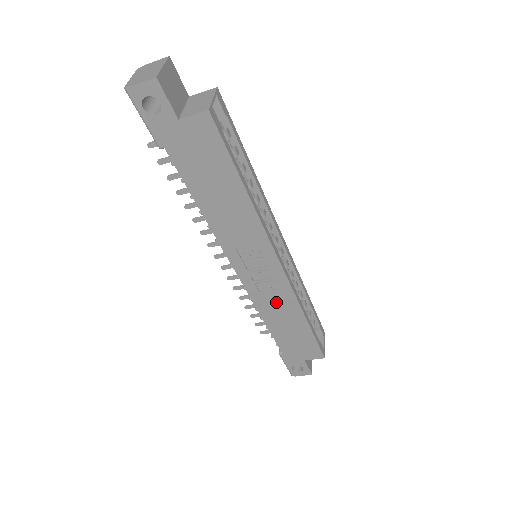
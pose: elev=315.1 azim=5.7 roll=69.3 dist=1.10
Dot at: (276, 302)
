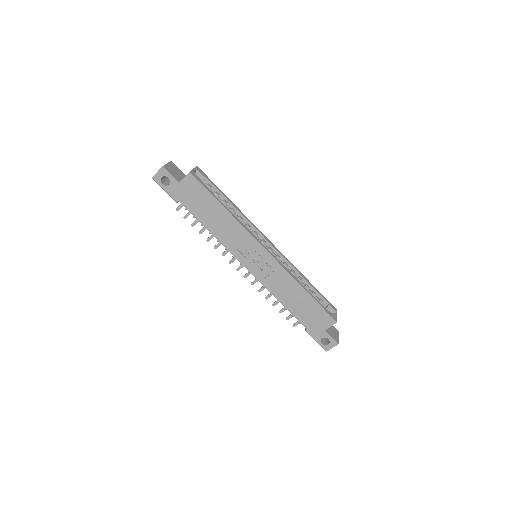
Dot at: (279, 282)
